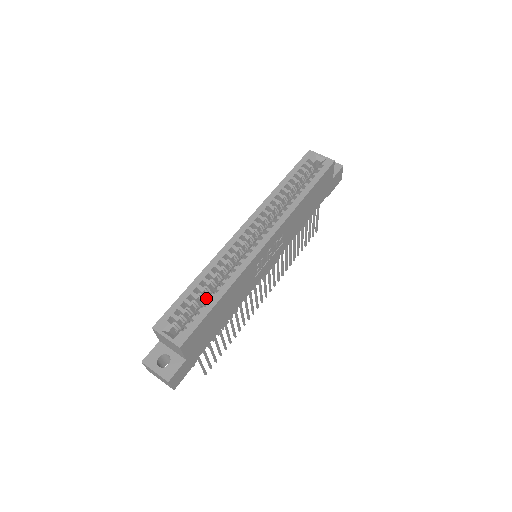
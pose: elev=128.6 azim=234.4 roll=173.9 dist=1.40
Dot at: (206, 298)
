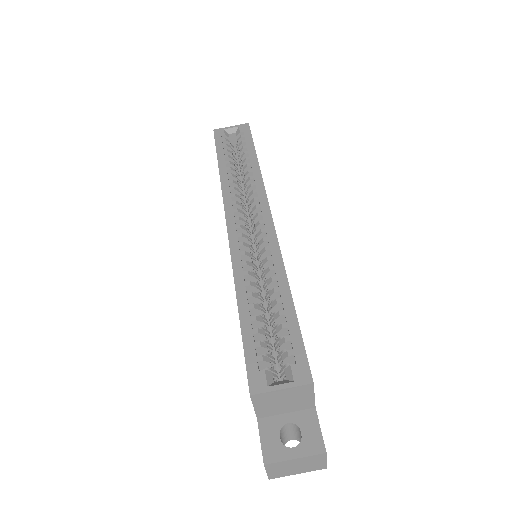
Dot at: occluded
